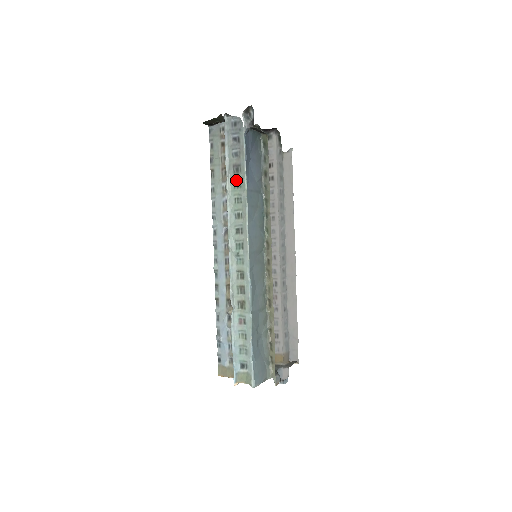
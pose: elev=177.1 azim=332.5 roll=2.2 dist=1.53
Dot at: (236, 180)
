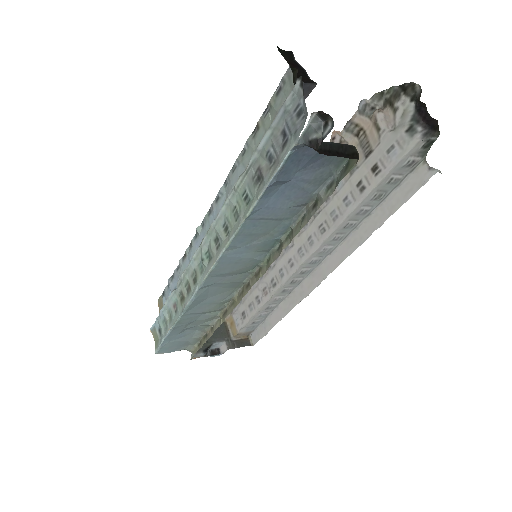
Dot at: (249, 189)
